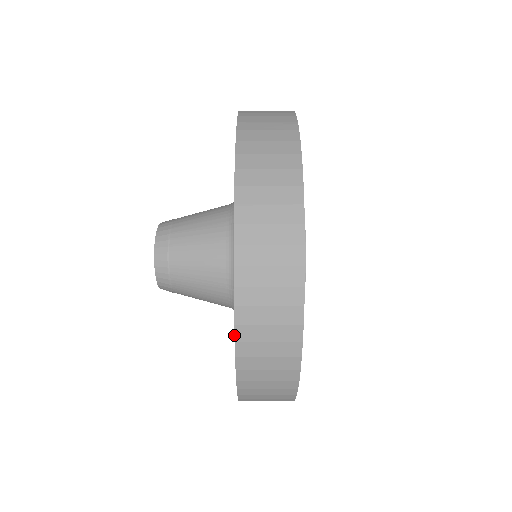
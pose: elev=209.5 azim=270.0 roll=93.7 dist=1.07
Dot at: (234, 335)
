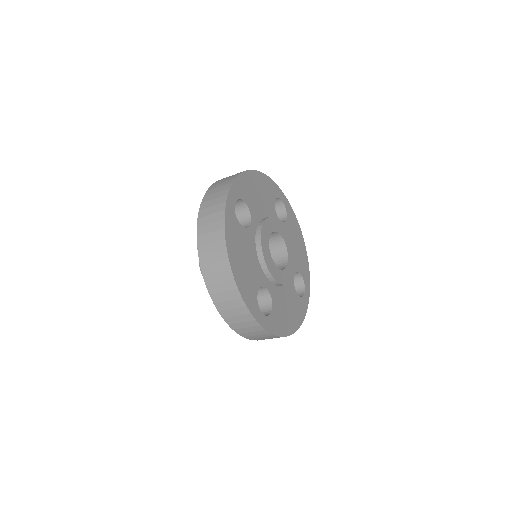
Dot at: (208, 291)
